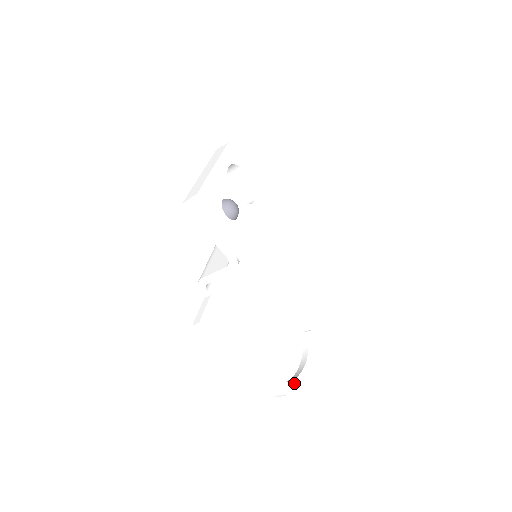
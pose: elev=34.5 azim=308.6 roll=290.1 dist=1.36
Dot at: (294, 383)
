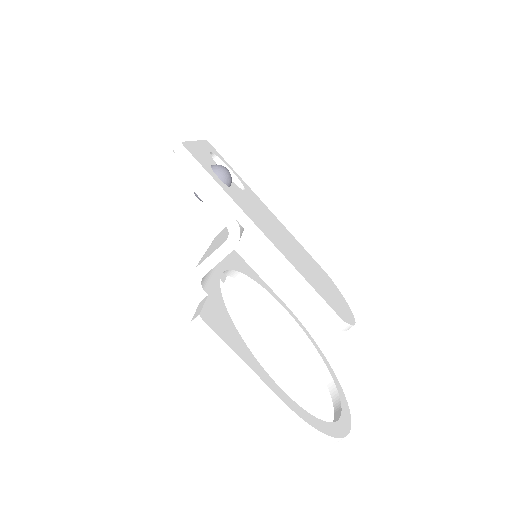
Dot at: (336, 426)
